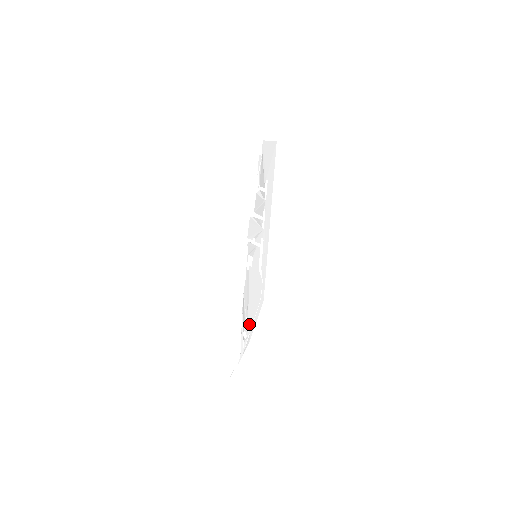
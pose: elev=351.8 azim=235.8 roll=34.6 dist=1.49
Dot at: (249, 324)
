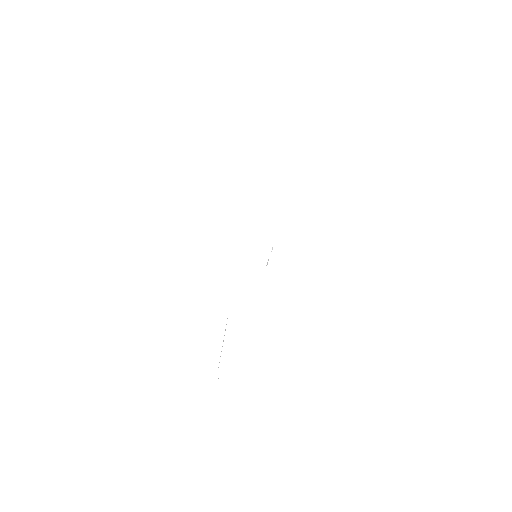
Dot at: occluded
